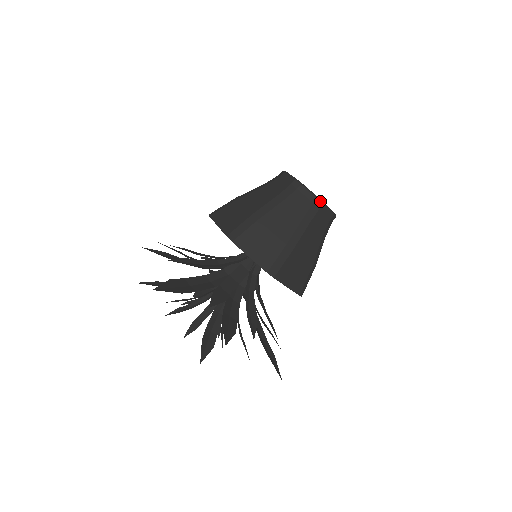
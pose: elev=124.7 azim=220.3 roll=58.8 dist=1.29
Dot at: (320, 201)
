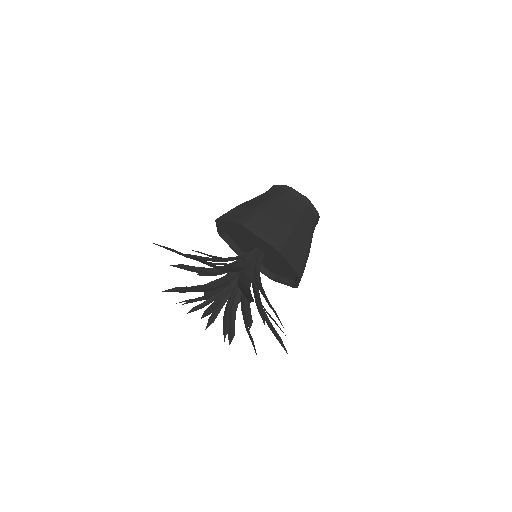
Dot at: occluded
